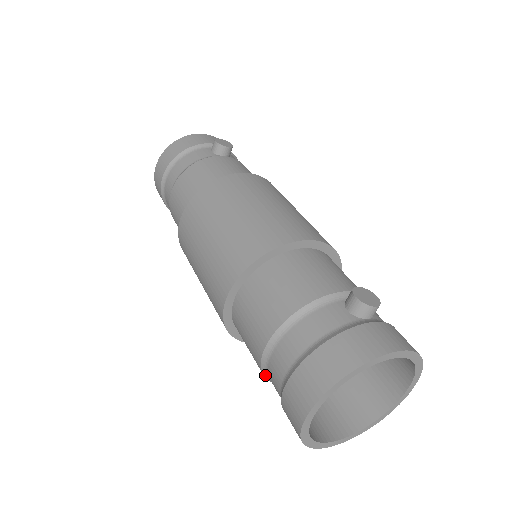
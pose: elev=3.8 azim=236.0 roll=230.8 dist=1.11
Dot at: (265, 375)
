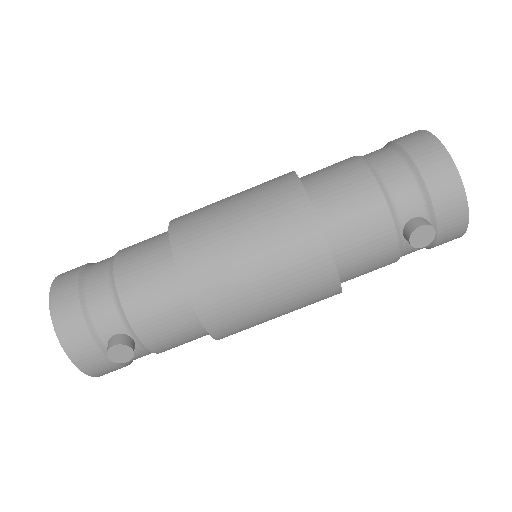
Dot at: (382, 187)
